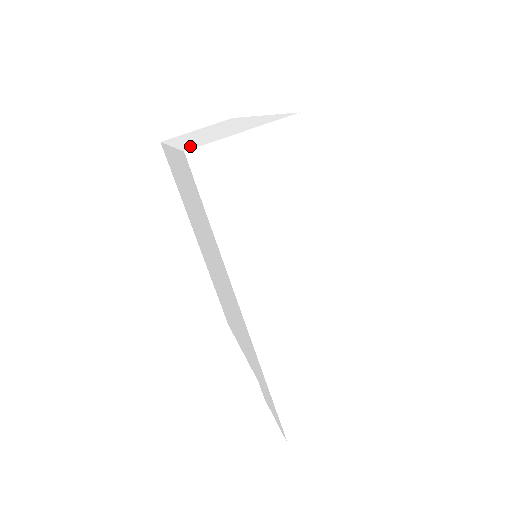
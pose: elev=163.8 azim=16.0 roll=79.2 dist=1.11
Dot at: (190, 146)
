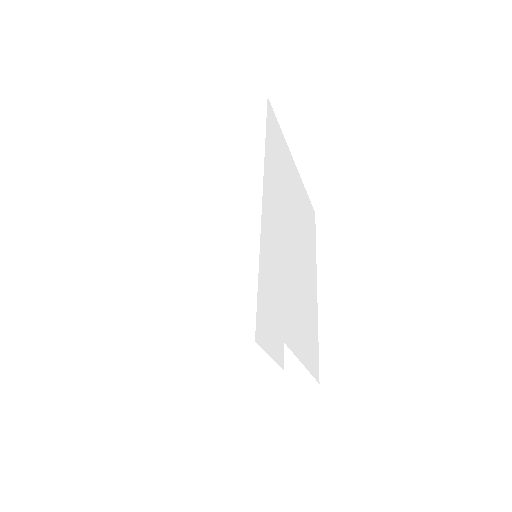
Dot at: occluded
